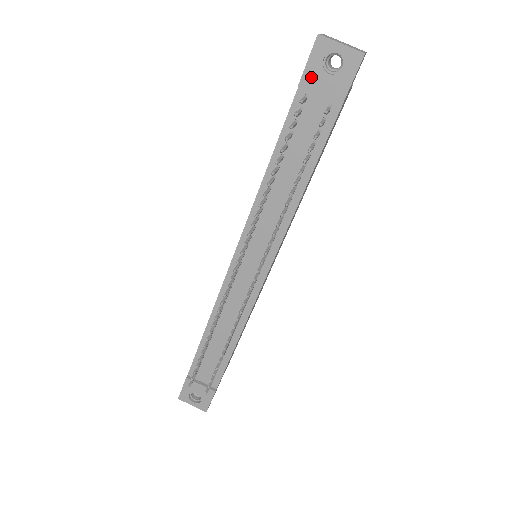
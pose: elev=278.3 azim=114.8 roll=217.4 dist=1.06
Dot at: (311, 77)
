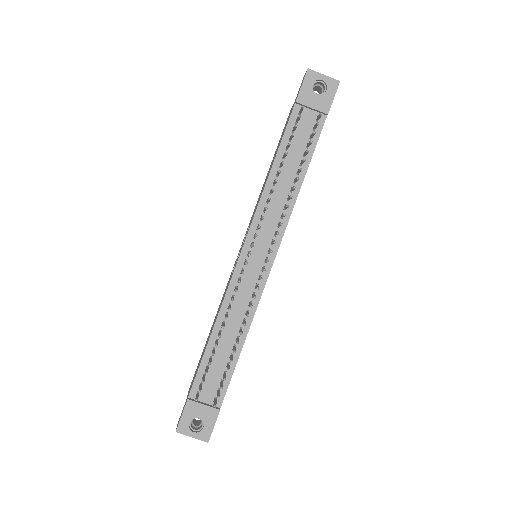
Dot at: (305, 96)
